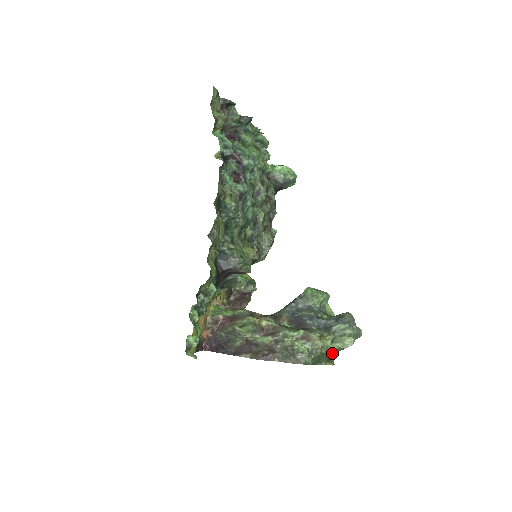
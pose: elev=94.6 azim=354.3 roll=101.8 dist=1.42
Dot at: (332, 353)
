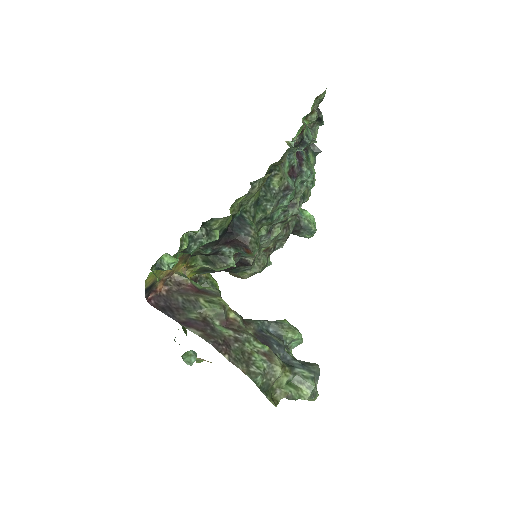
Dot at: (280, 395)
